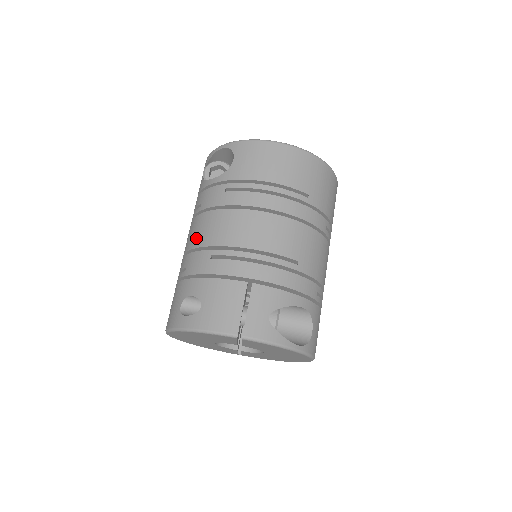
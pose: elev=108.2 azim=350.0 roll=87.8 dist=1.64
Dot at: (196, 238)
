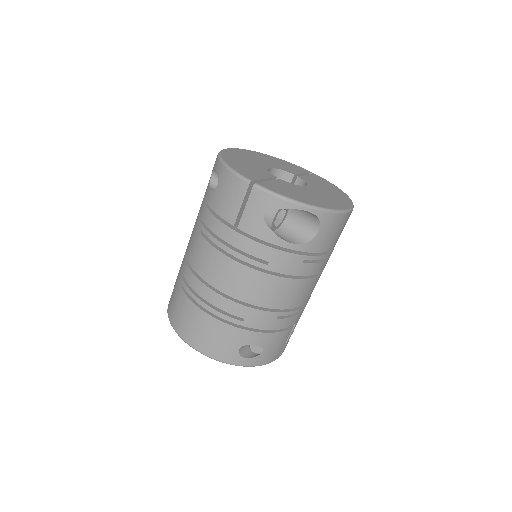
Dot at: (262, 298)
